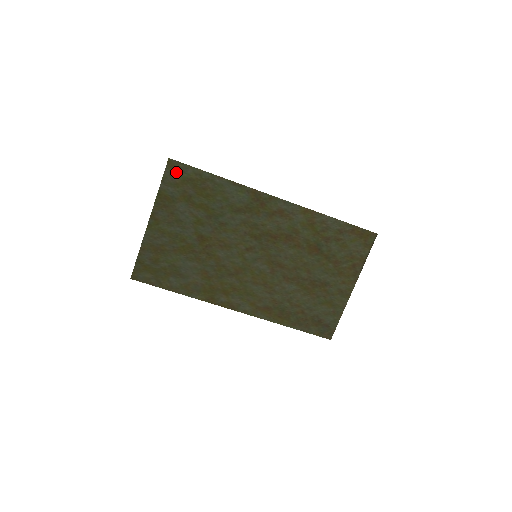
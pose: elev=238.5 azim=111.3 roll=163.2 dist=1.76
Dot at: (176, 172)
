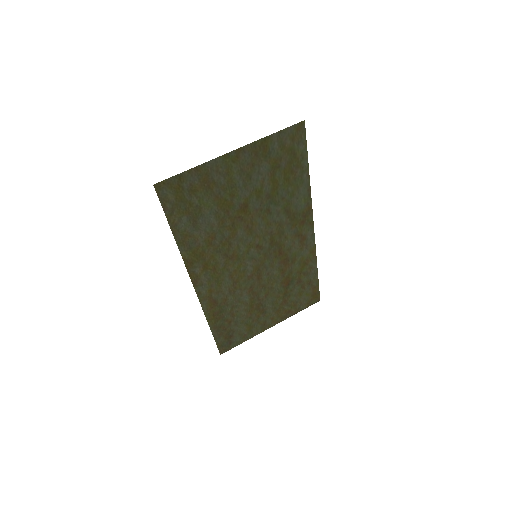
Dot at: (295, 137)
